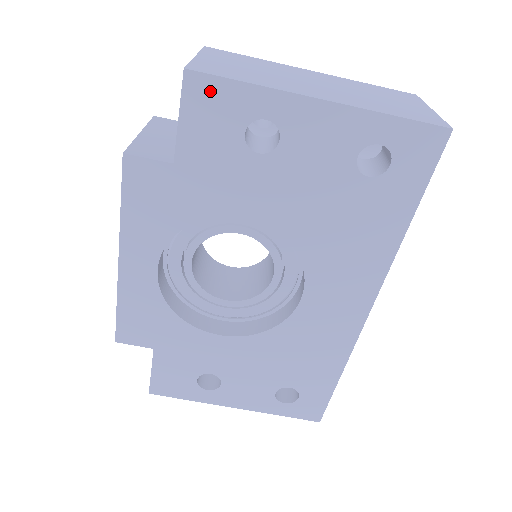
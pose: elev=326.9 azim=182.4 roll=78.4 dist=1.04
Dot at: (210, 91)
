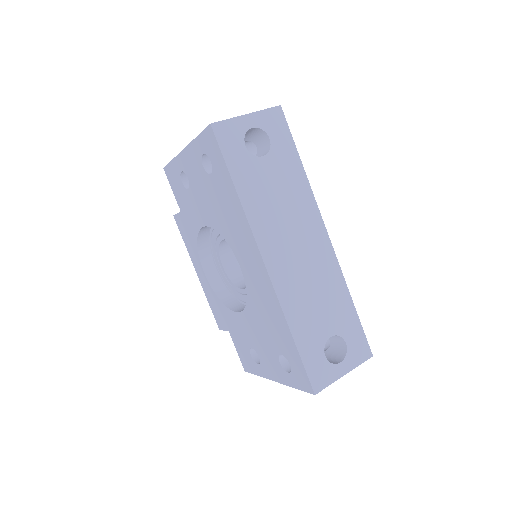
Dot at: (170, 172)
